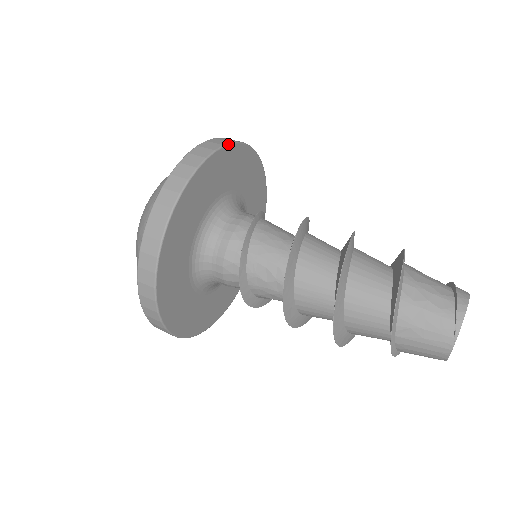
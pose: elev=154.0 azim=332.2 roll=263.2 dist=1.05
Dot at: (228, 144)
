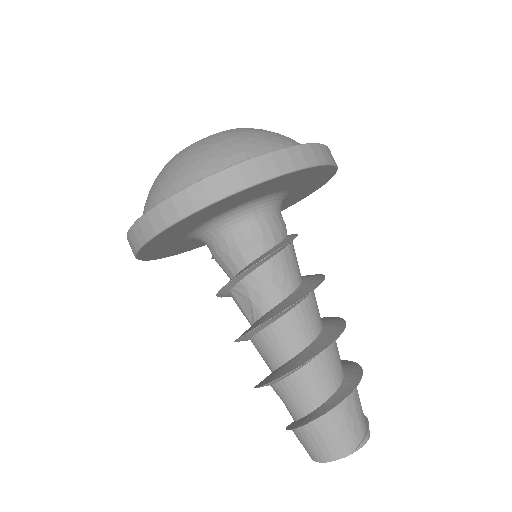
Dot at: occluded
